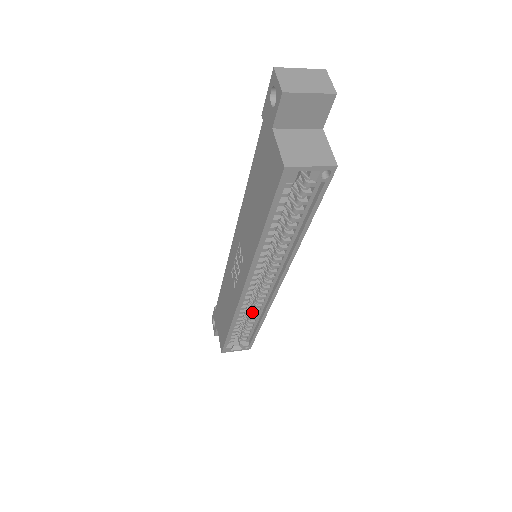
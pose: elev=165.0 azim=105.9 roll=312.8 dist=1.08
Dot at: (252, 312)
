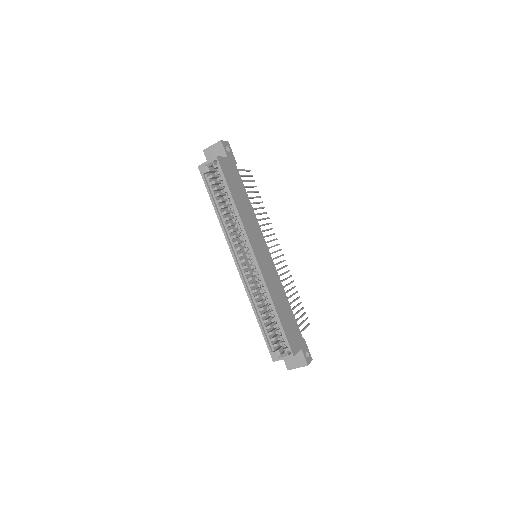
Dot at: (266, 299)
